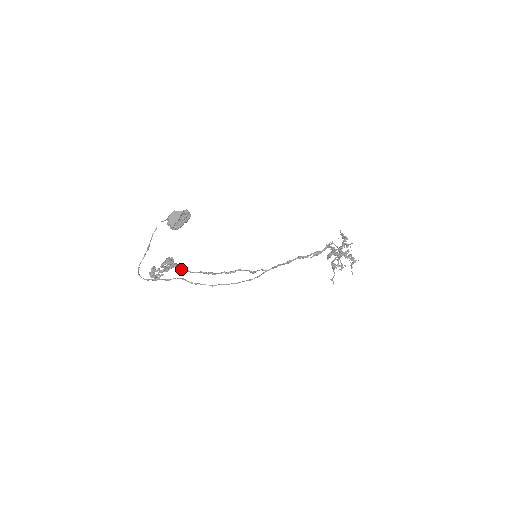
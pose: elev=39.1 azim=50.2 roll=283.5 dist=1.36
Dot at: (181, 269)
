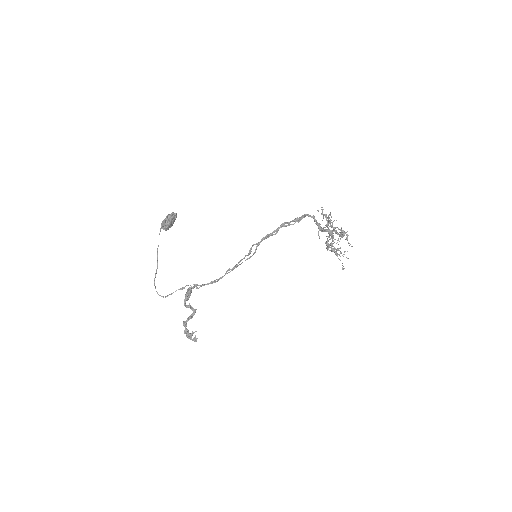
Dot at: (196, 288)
